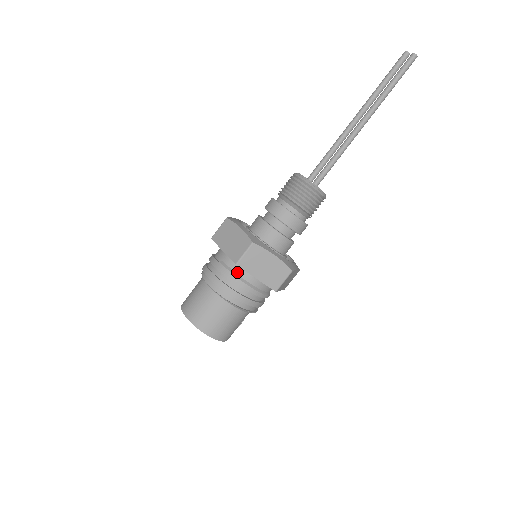
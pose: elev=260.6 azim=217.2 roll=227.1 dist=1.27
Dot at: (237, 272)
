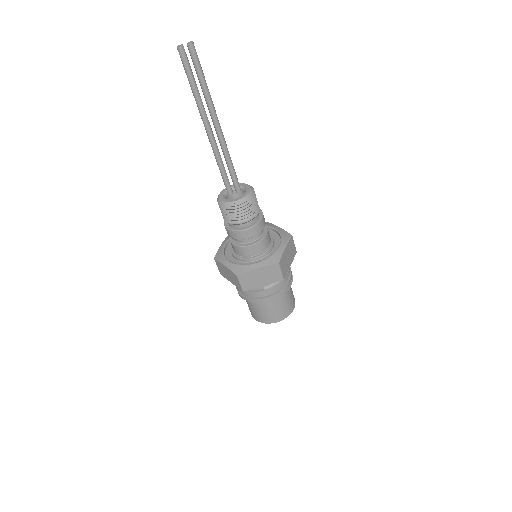
Dot at: occluded
